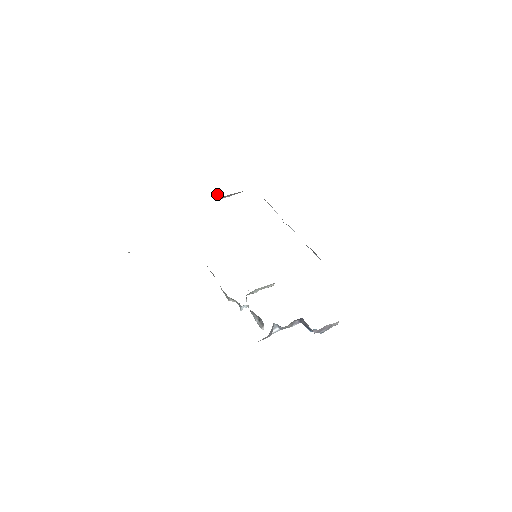
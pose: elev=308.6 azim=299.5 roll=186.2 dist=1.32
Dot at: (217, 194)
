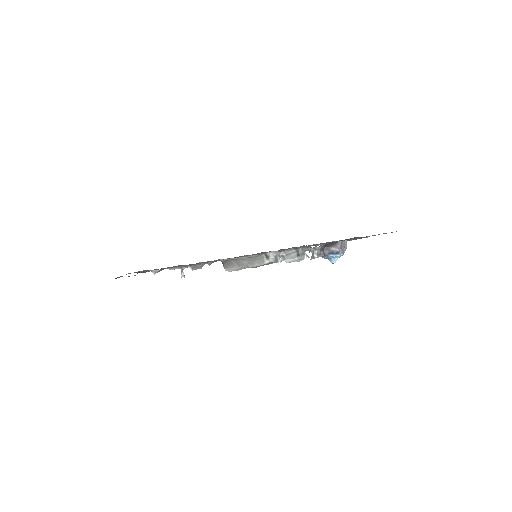
Dot at: (183, 275)
